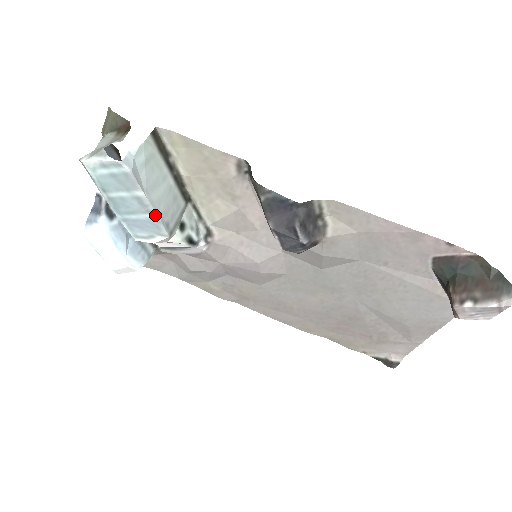
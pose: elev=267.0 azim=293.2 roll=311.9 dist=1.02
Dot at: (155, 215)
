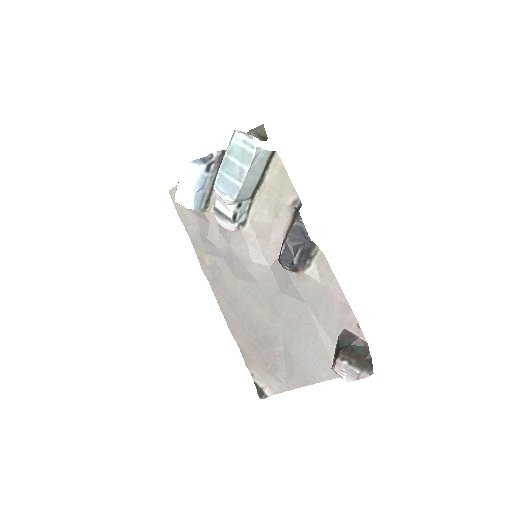
Dot at: (241, 184)
